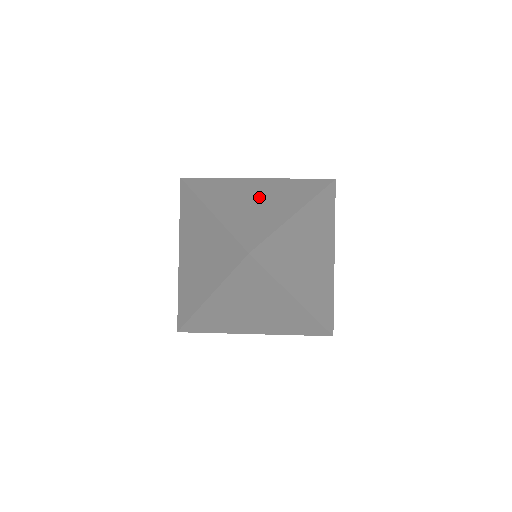
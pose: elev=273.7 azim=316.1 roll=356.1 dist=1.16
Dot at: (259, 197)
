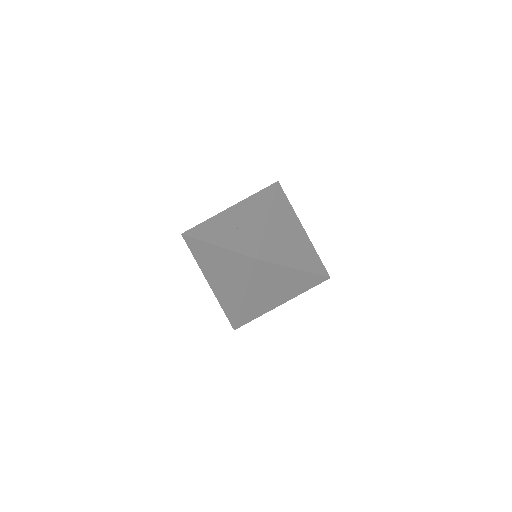
Dot at: (239, 220)
